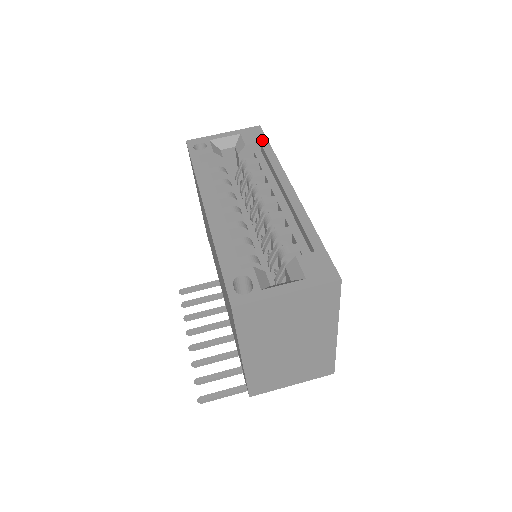
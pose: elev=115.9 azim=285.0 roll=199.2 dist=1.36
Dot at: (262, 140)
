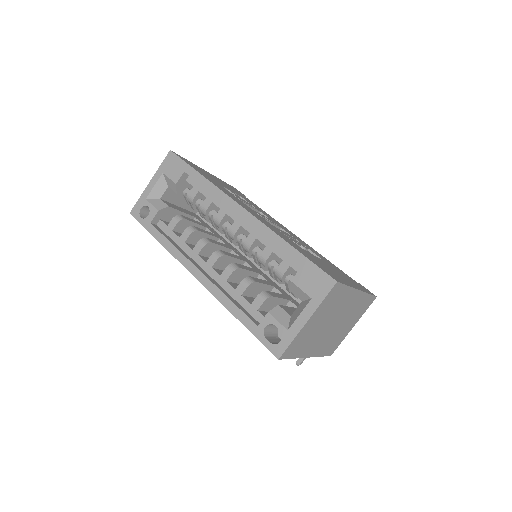
Dot at: (184, 168)
